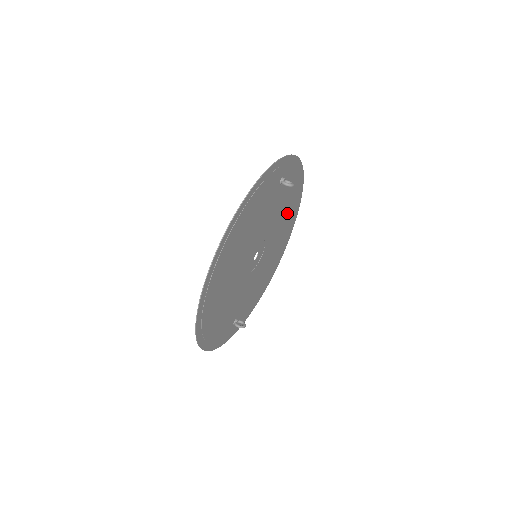
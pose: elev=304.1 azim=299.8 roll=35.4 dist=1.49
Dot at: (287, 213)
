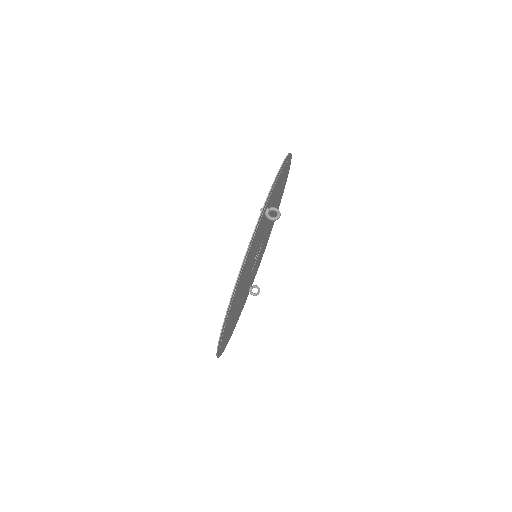
Dot at: (279, 191)
